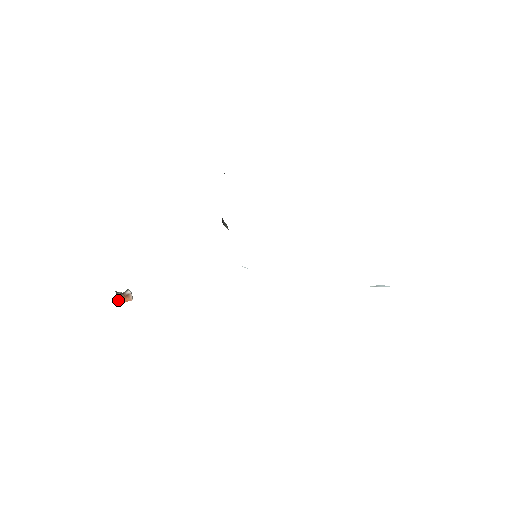
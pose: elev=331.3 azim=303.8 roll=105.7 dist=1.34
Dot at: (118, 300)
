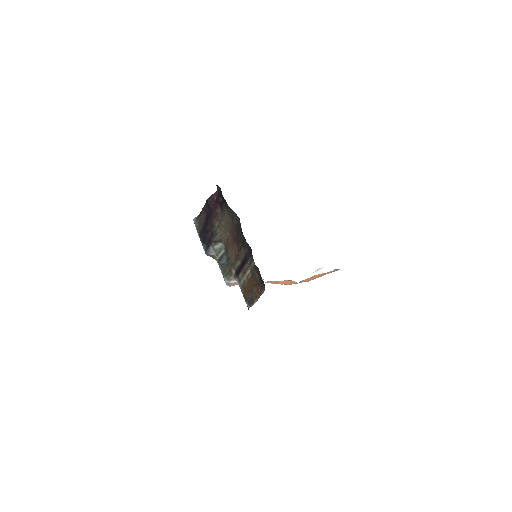
Dot at: occluded
